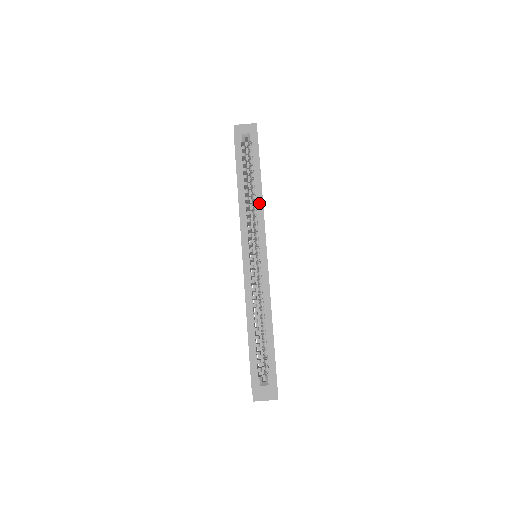
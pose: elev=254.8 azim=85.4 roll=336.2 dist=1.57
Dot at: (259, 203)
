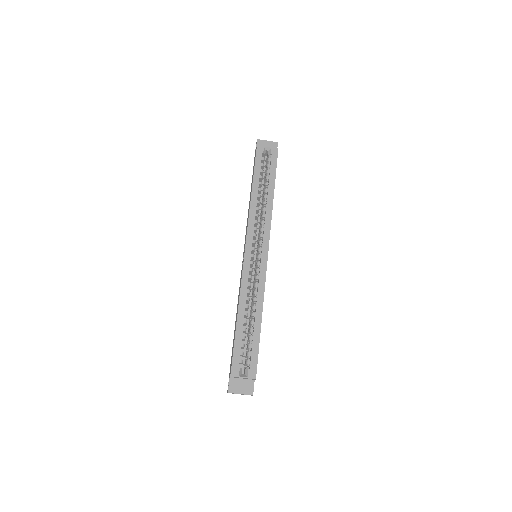
Dot at: (269, 208)
